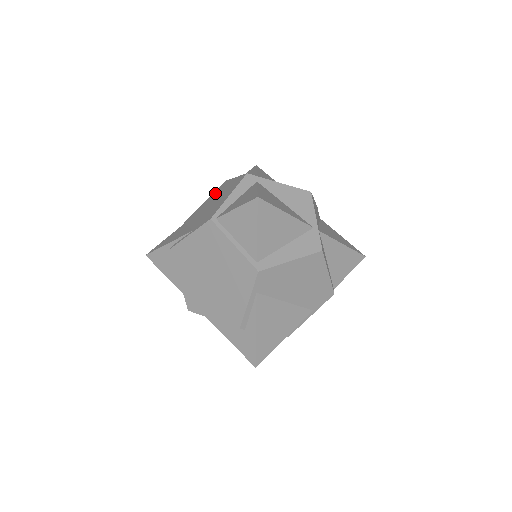
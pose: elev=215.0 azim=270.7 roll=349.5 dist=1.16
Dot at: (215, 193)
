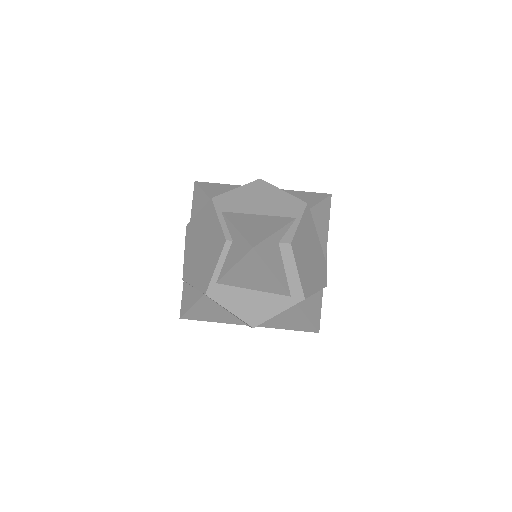
Dot at: occluded
